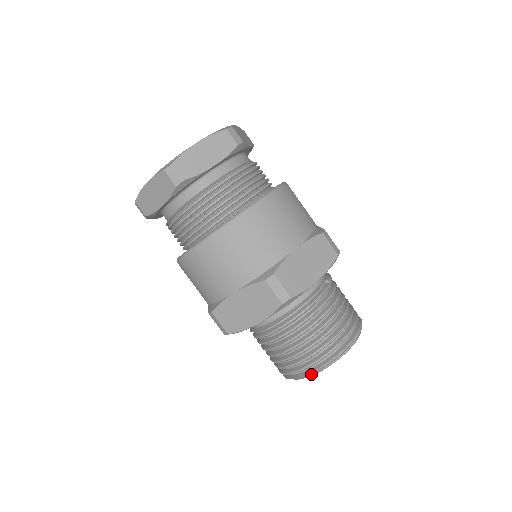
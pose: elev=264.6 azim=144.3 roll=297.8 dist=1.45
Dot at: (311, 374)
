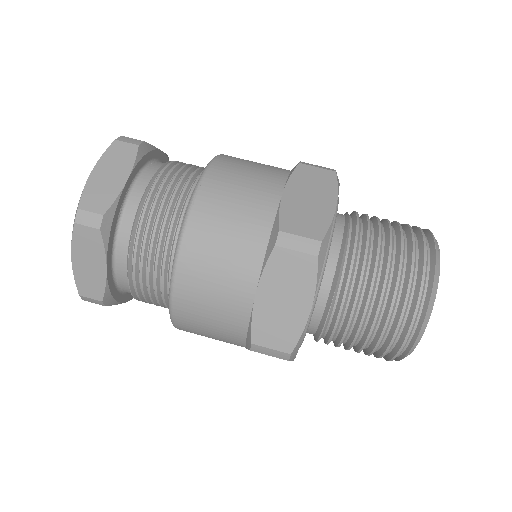
Dot at: (437, 252)
